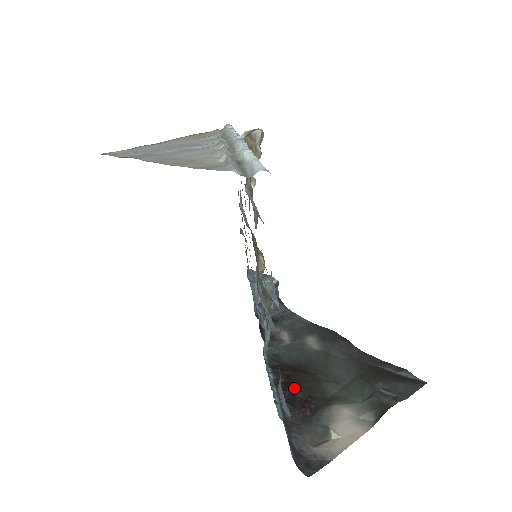
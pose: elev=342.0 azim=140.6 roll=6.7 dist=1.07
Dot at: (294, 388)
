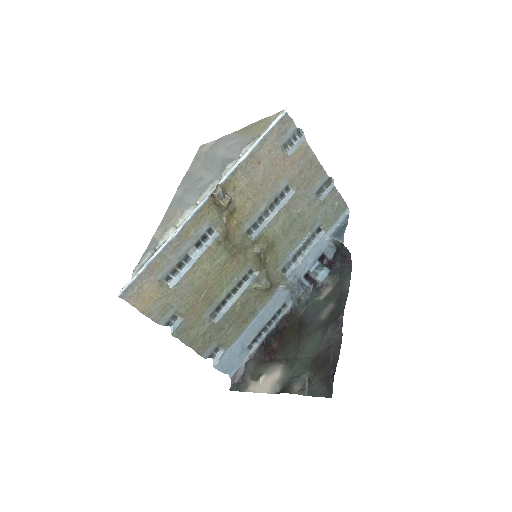
Dot at: (276, 339)
